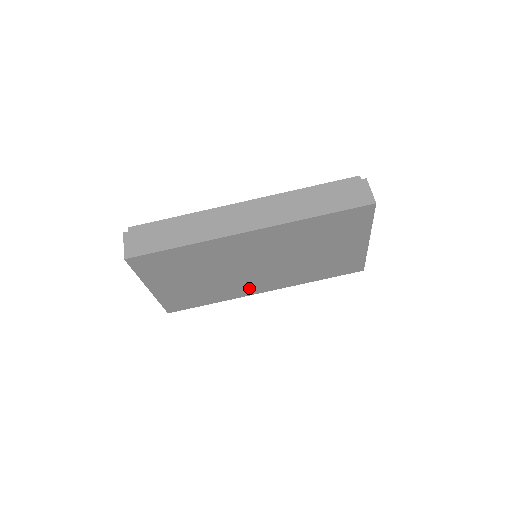
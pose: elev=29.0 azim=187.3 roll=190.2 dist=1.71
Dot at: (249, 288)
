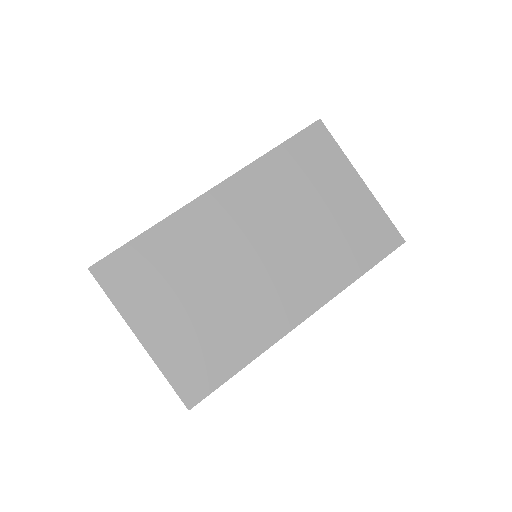
Dot at: (277, 313)
